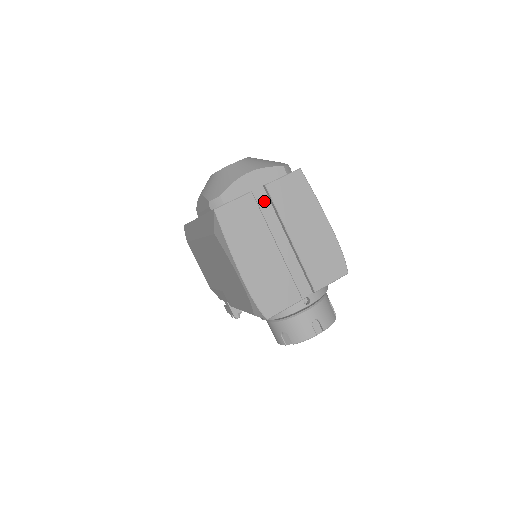
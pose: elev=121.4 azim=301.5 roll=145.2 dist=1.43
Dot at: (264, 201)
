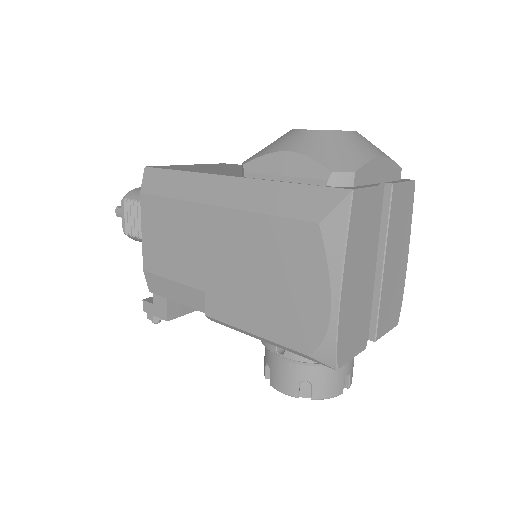
Dot at: occluded
